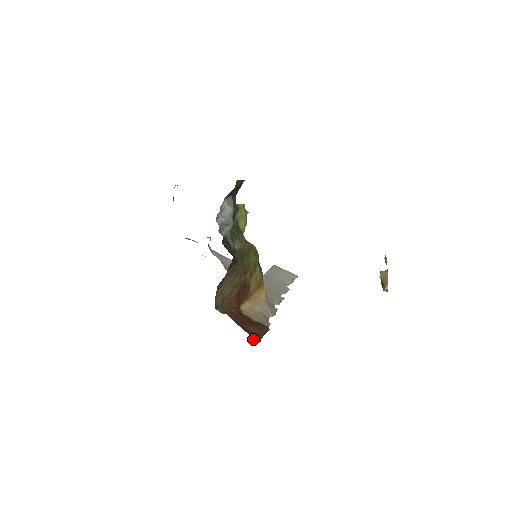
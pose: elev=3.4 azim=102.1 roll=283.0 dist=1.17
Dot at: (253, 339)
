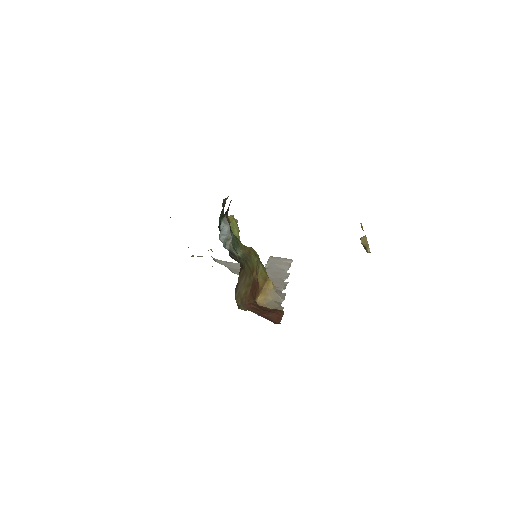
Dot at: (275, 323)
